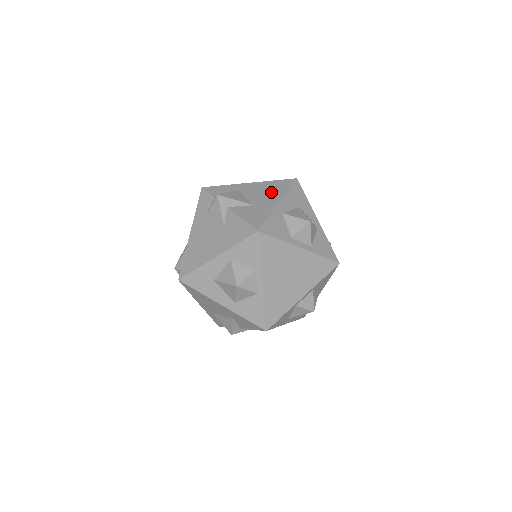
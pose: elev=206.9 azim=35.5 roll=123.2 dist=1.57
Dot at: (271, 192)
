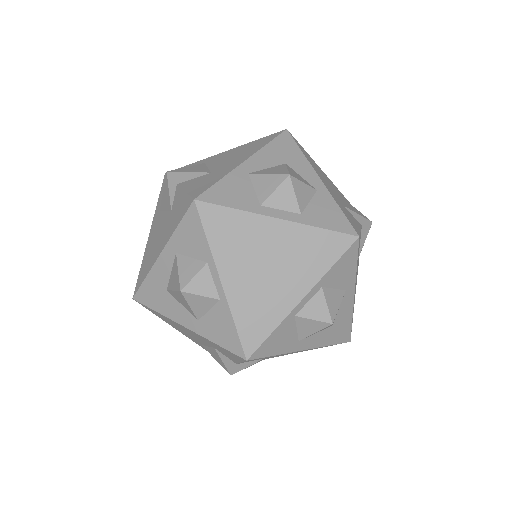
Dot at: (242, 153)
